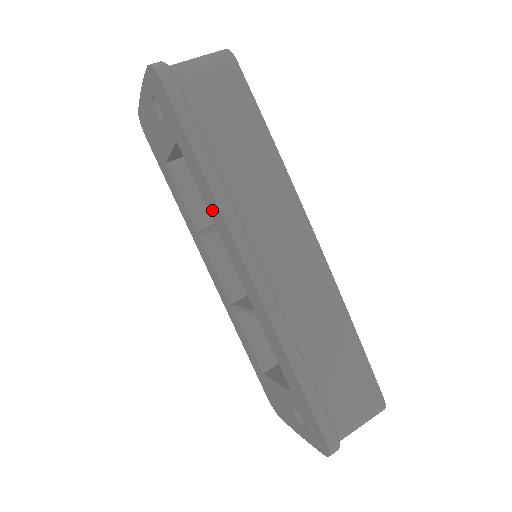
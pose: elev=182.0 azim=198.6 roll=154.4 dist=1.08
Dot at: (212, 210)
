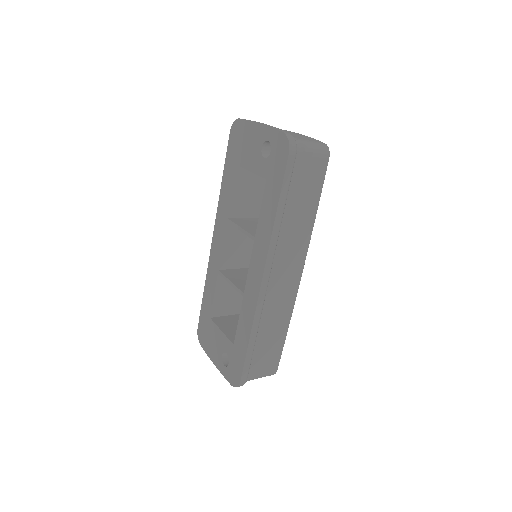
Dot at: (262, 232)
